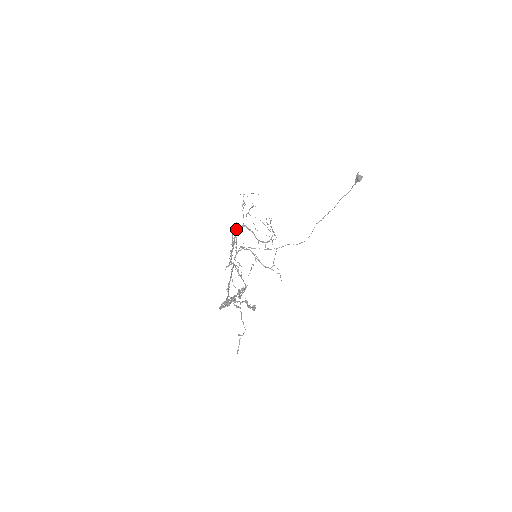
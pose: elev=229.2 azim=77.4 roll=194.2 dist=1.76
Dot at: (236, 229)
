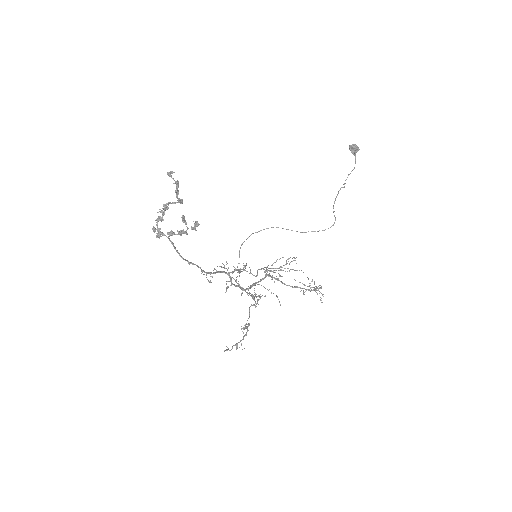
Dot at: occluded
